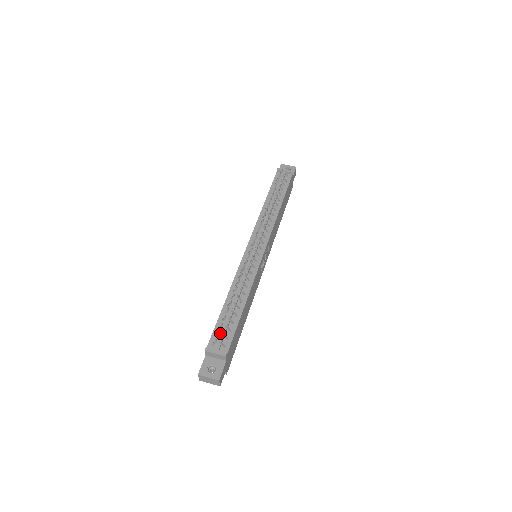
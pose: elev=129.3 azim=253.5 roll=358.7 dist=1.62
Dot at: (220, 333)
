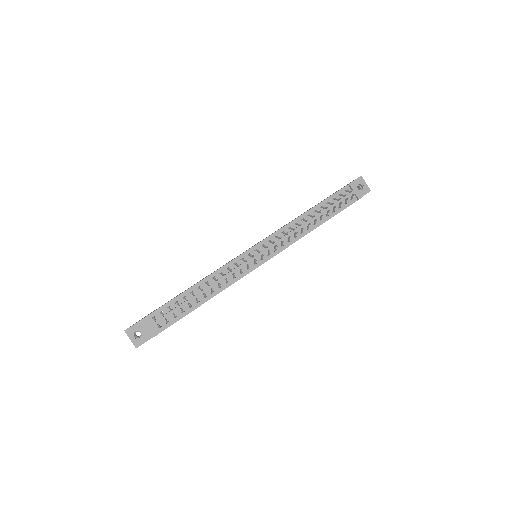
Dot at: (166, 312)
